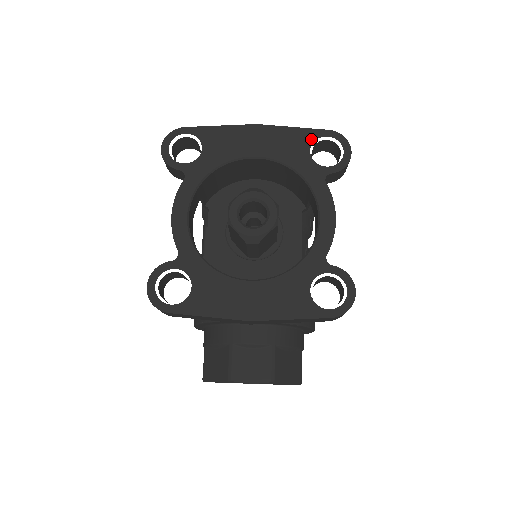
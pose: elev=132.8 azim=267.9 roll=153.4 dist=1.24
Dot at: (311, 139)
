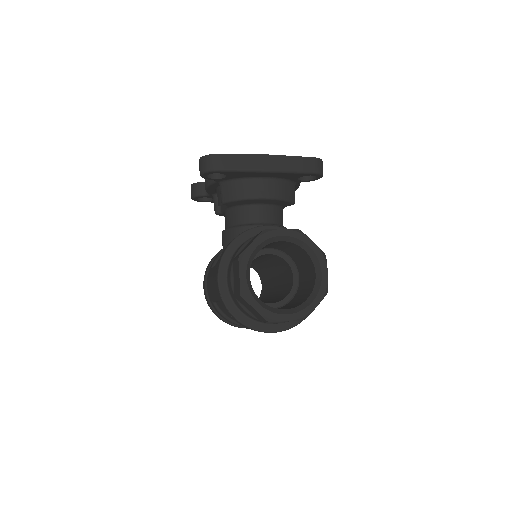
Dot at: occluded
